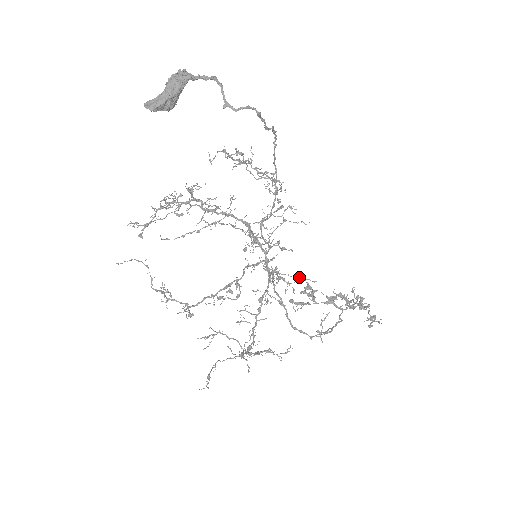
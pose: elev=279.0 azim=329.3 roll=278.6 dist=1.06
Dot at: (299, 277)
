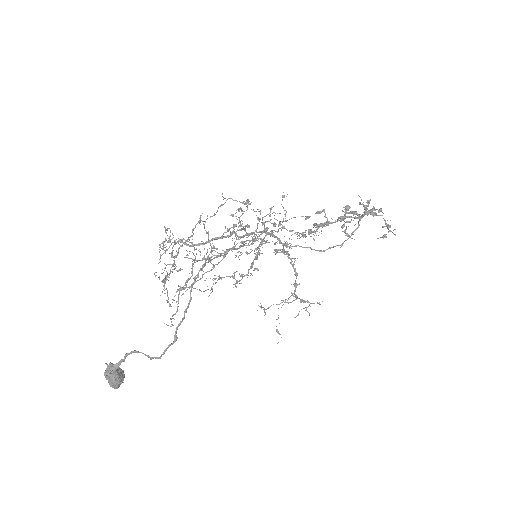
Dot at: (303, 232)
